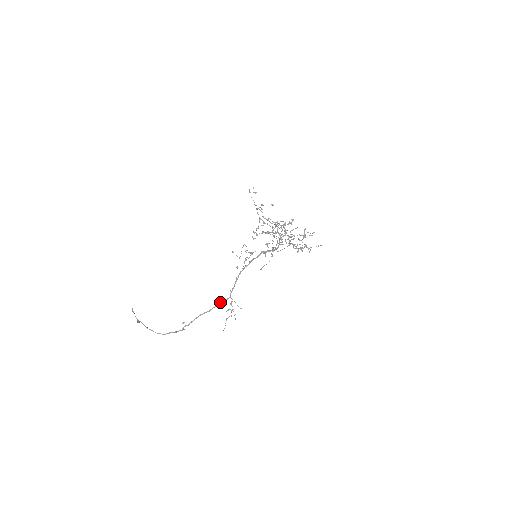
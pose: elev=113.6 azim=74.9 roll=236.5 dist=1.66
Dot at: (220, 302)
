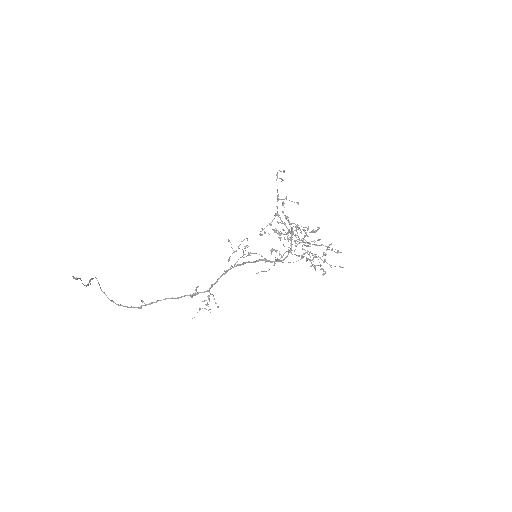
Dot at: (195, 292)
